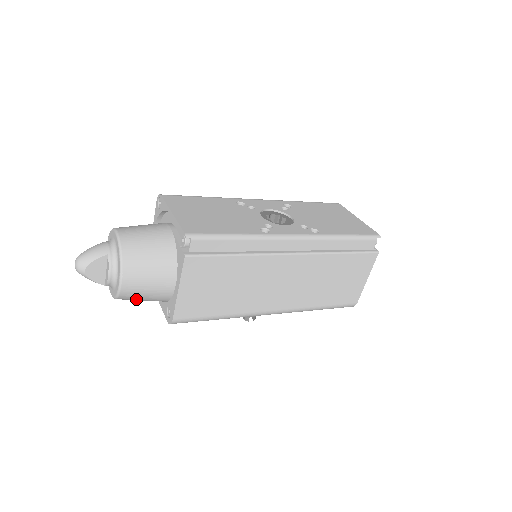
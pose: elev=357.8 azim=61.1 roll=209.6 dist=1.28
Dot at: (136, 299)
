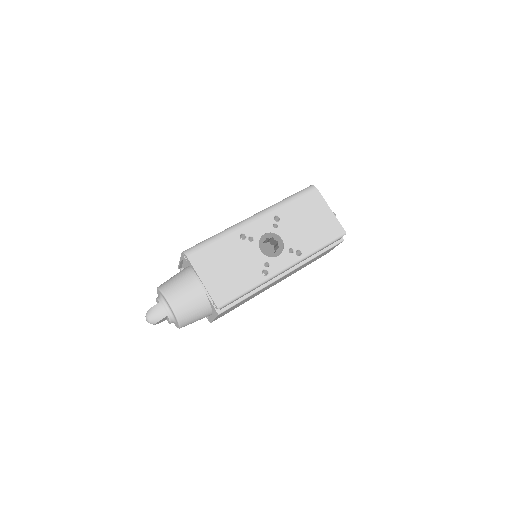
Dot at: occluded
